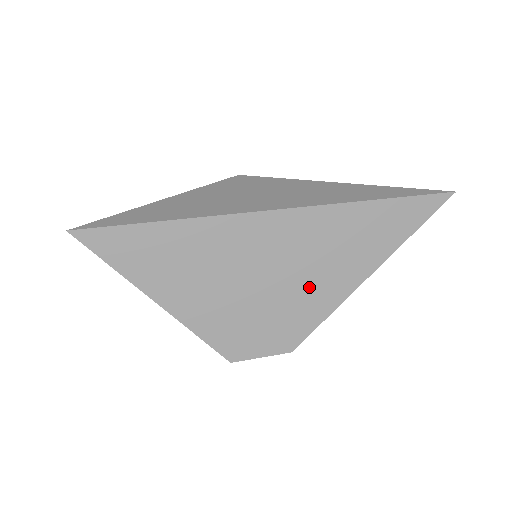
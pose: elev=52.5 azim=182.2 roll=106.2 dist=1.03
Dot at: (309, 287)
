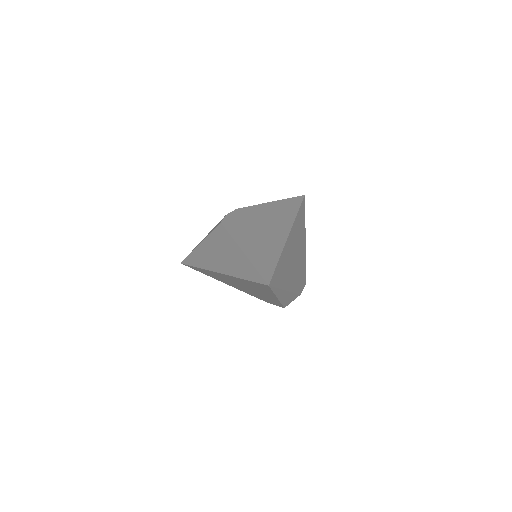
Dot at: (261, 294)
